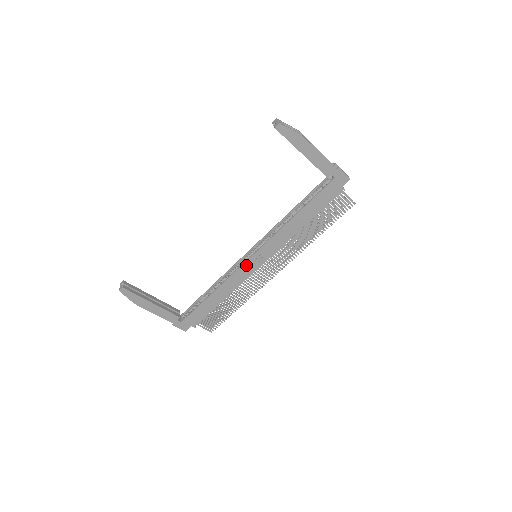
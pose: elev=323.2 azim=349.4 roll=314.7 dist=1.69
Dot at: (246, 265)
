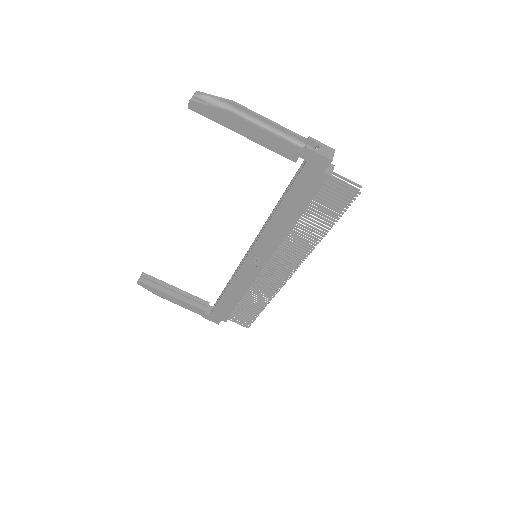
Dot at: (245, 267)
